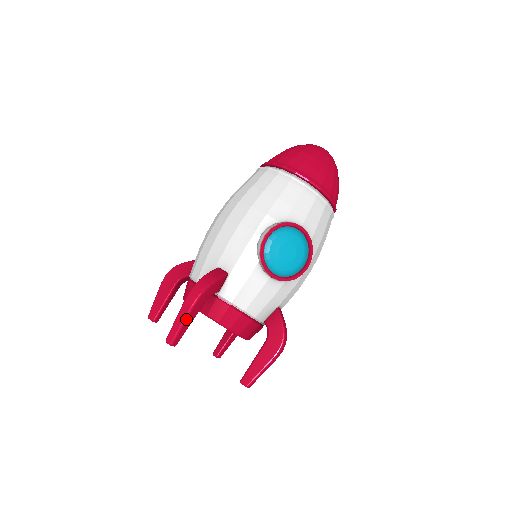
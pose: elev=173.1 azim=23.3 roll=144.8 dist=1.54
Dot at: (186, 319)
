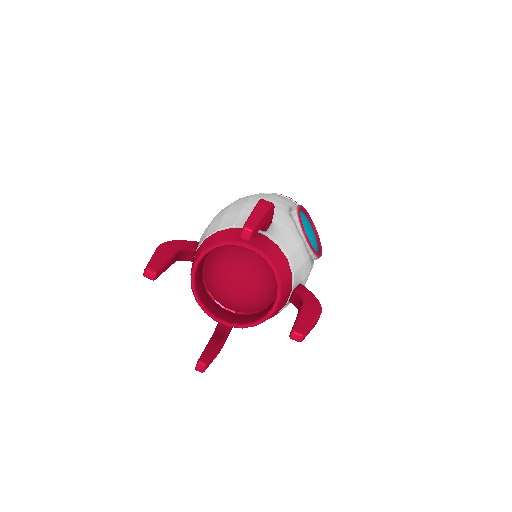
Dot at: (264, 215)
